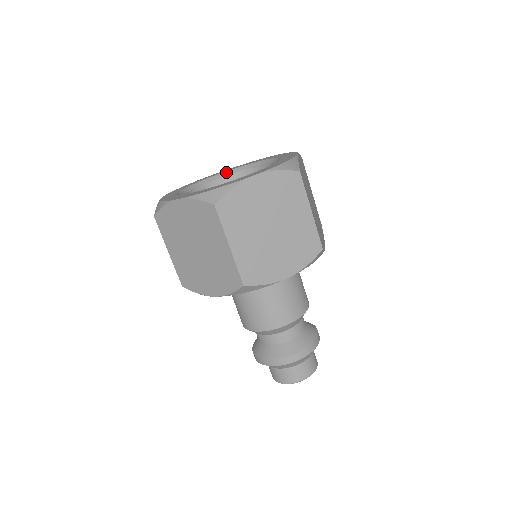
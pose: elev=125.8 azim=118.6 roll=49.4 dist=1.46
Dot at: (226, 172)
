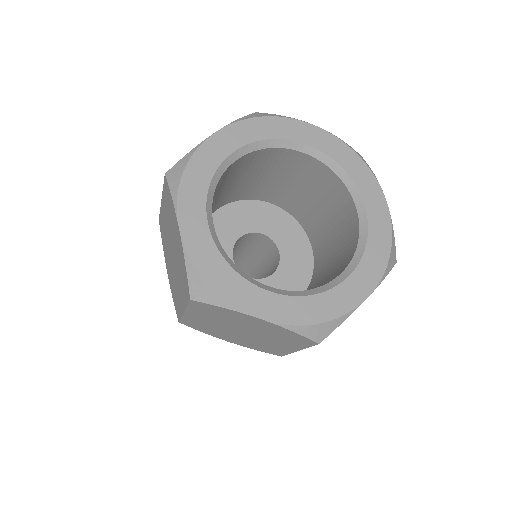
Dot at: (328, 157)
